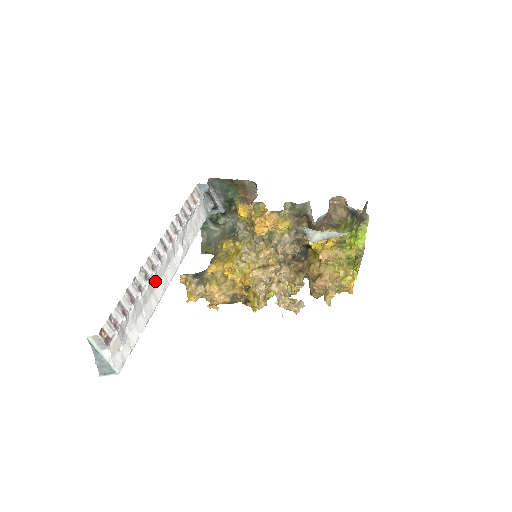
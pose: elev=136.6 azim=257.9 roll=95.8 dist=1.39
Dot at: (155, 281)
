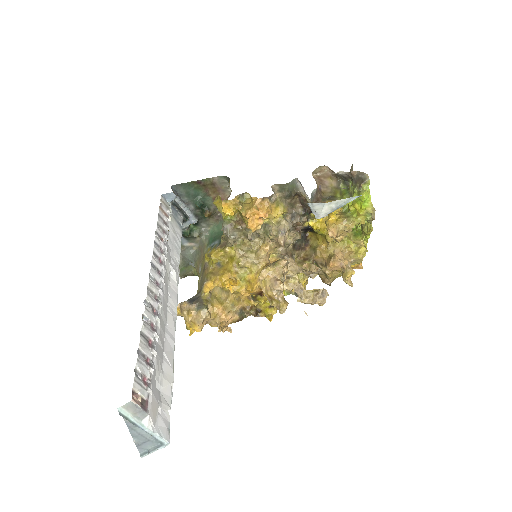
Dot at: (163, 315)
